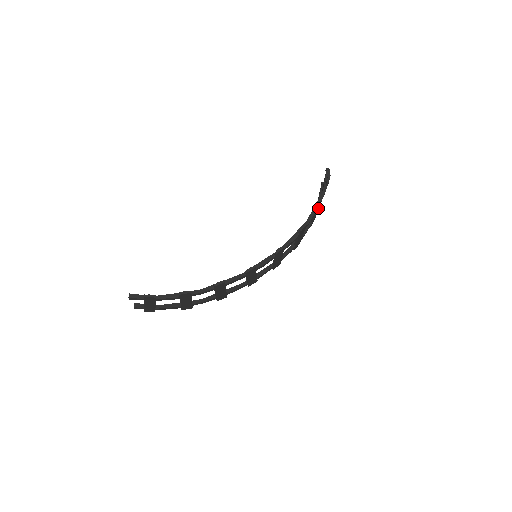
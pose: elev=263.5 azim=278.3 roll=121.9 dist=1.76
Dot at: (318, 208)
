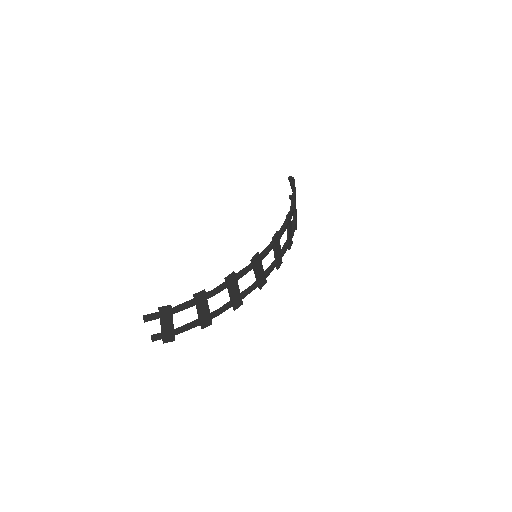
Dot at: (295, 203)
